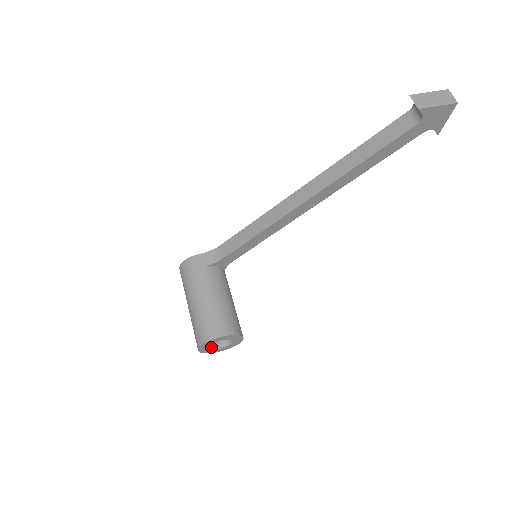
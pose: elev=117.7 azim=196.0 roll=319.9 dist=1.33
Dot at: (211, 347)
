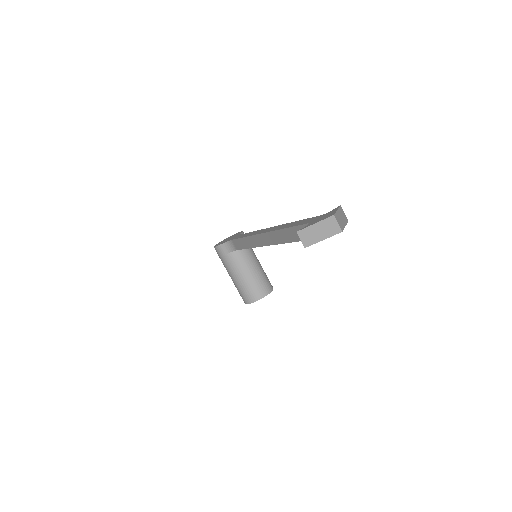
Dot at: occluded
